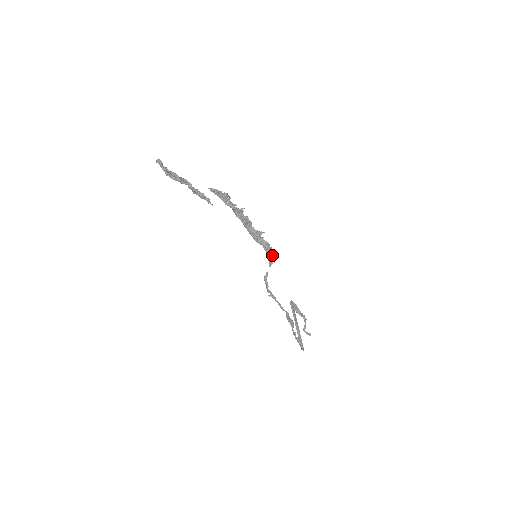
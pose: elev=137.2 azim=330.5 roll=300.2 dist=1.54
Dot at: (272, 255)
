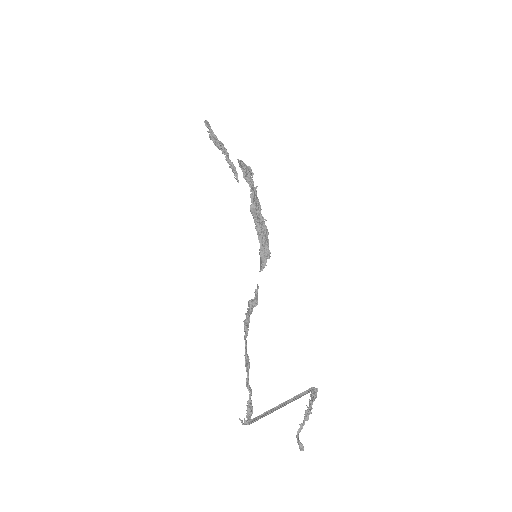
Dot at: (266, 256)
